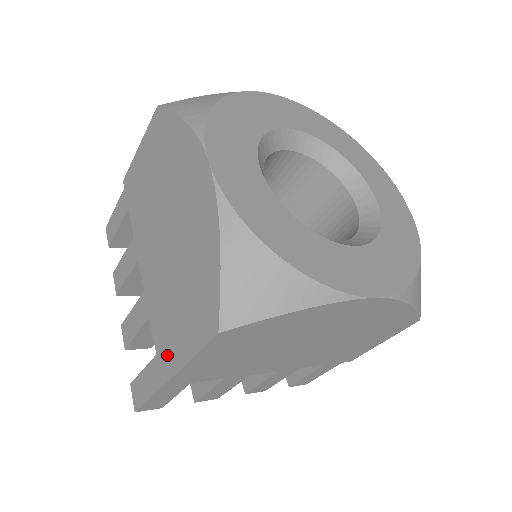
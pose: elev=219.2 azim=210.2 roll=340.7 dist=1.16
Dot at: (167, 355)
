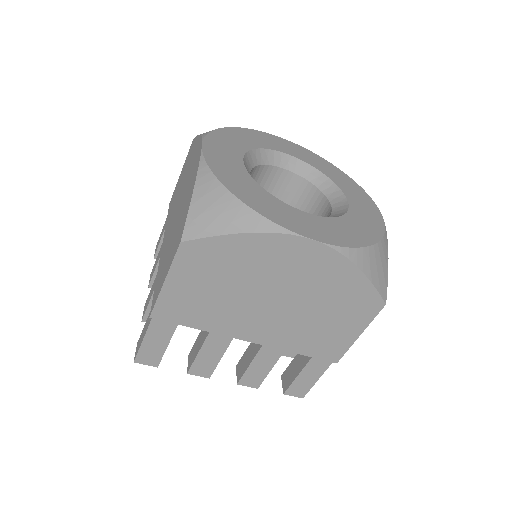
Dot at: (157, 291)
